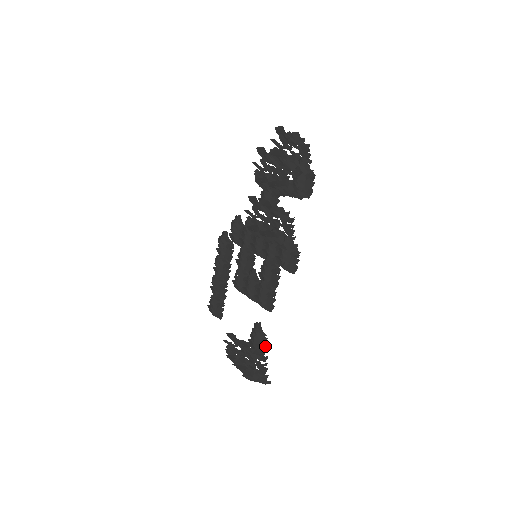
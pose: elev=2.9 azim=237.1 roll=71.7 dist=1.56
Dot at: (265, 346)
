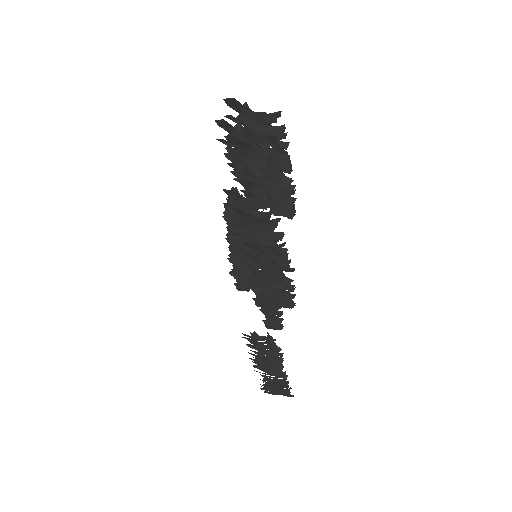
Dot at: (281, 361)
